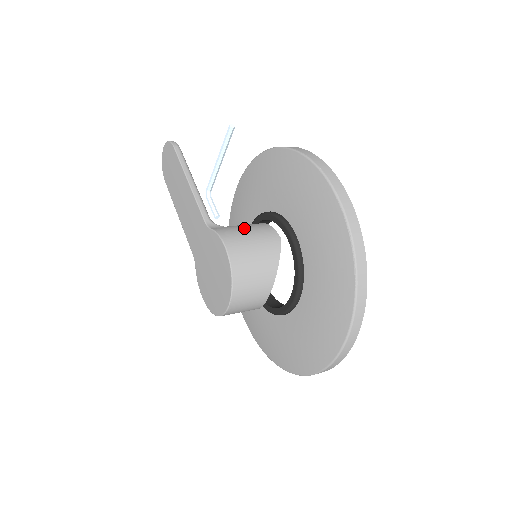
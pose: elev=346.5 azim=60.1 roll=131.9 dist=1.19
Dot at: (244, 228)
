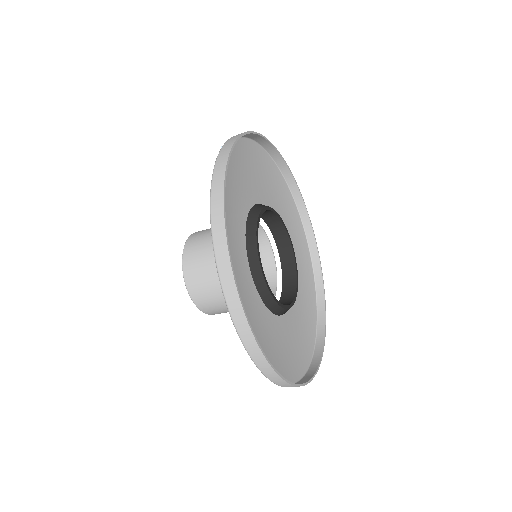
Dot at: occluded
